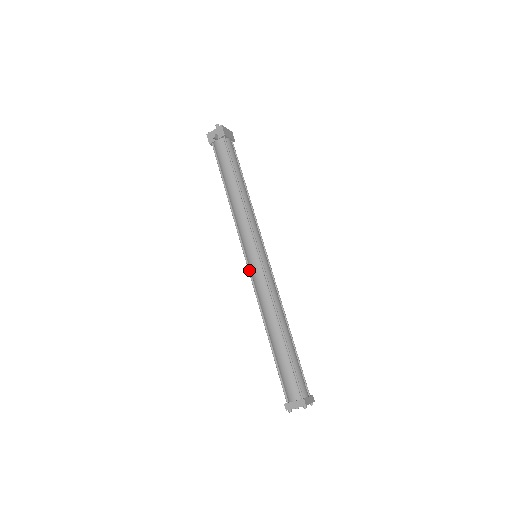
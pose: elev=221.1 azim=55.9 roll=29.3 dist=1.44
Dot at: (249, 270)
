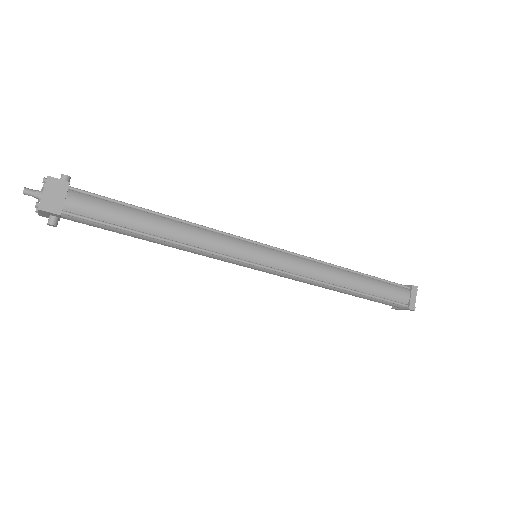
Dot at: occluded
